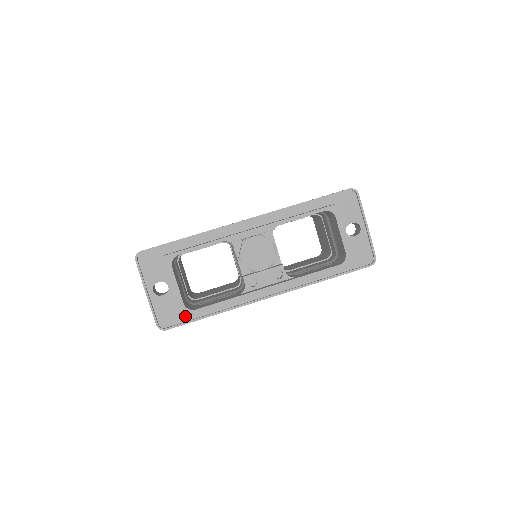
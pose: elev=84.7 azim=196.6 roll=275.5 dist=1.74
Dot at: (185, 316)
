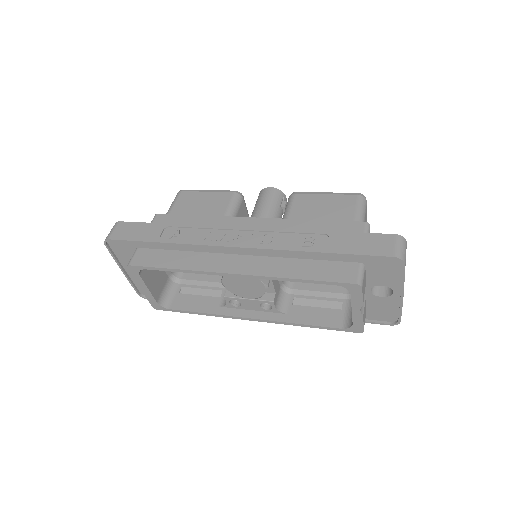
Dot at: occluded
